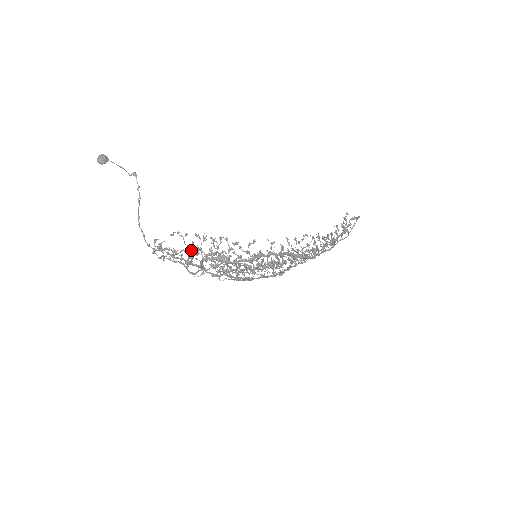
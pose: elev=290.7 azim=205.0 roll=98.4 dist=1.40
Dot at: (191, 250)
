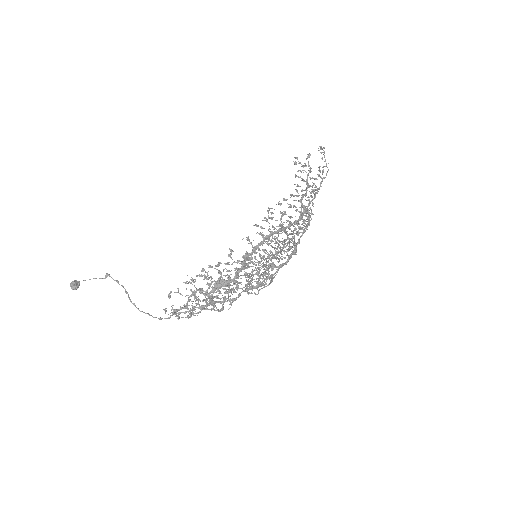
Dot at: (195, 296)
